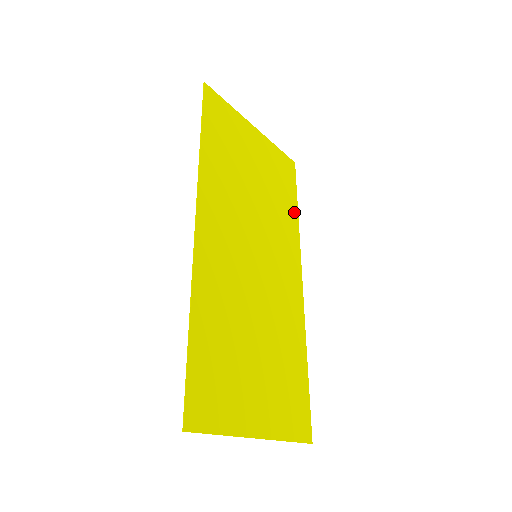
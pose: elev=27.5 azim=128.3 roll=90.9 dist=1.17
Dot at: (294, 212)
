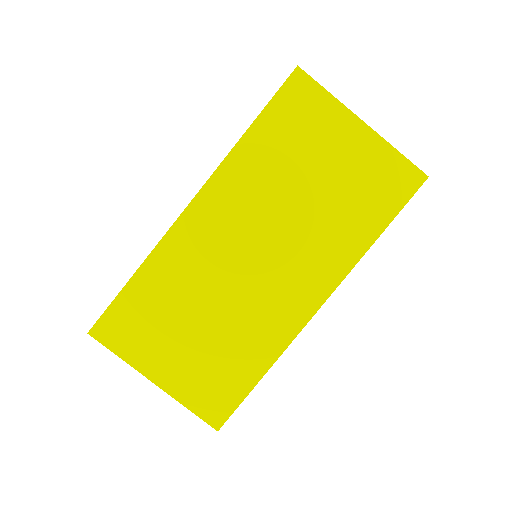
Dot at: (370, 234)
